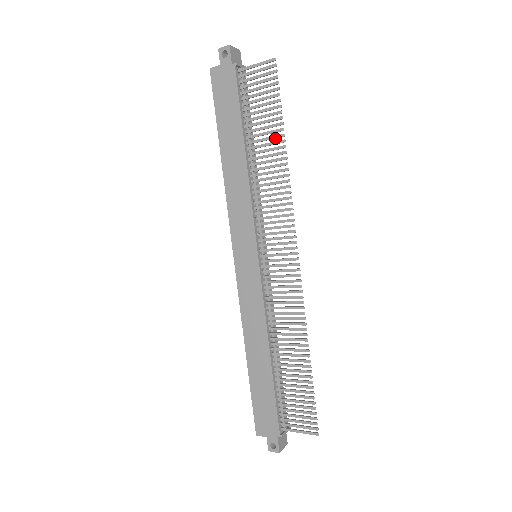
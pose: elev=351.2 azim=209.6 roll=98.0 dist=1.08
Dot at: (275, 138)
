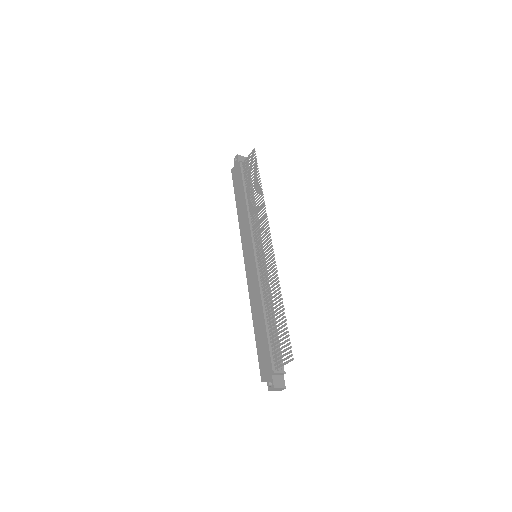
Dot at: (257, 185)
